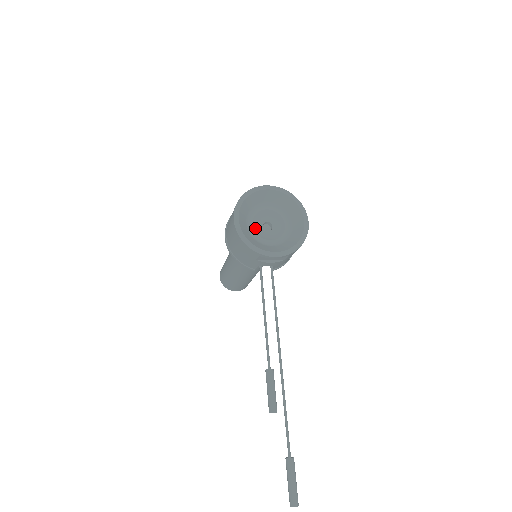
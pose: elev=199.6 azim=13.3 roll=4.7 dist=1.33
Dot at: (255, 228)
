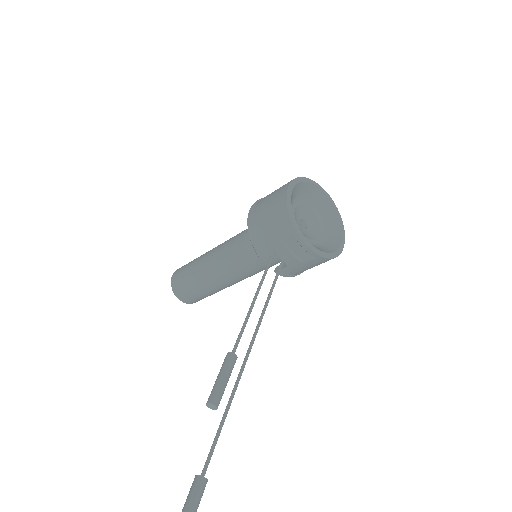
Dot at: (295, 214)
